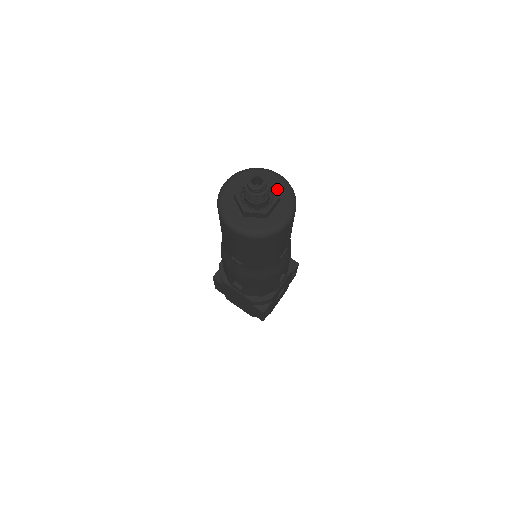
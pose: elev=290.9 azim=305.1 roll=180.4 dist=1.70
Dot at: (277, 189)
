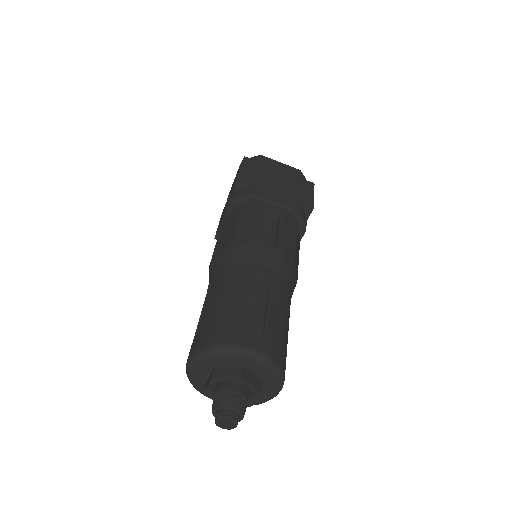
Dot at: (254, 371)
